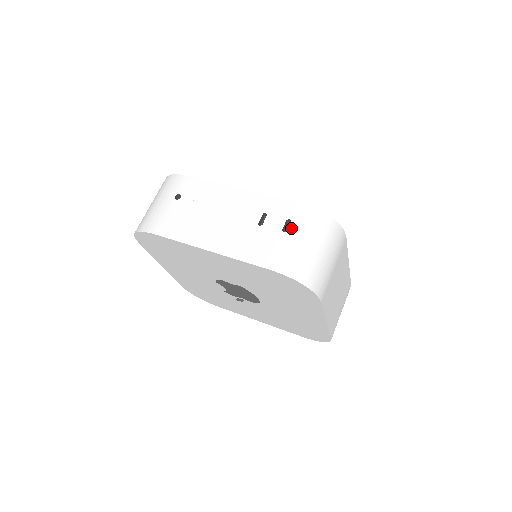
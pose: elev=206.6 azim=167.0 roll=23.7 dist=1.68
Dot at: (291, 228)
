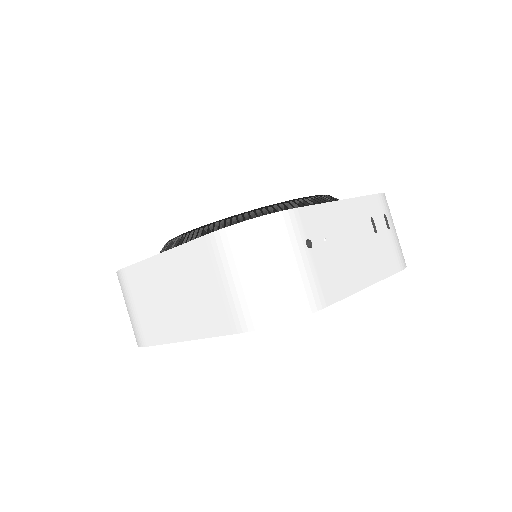
Dot at: (389, 222)
